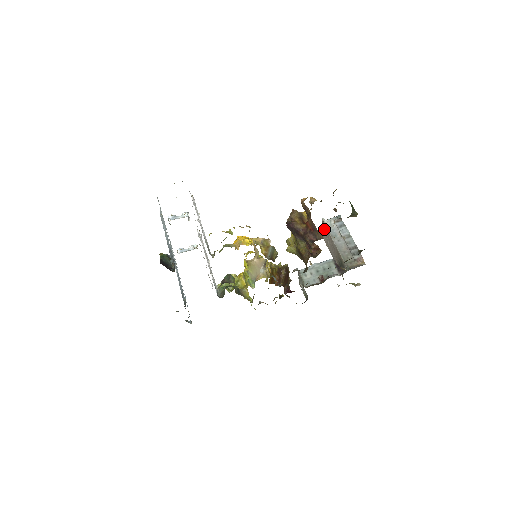
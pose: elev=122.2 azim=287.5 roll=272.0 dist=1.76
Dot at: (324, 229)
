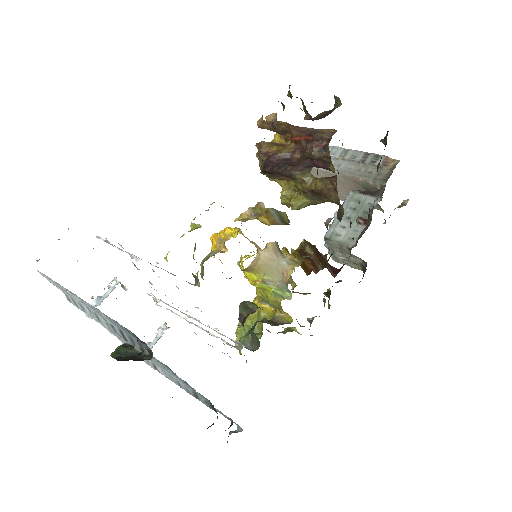
Dot at: occluded
